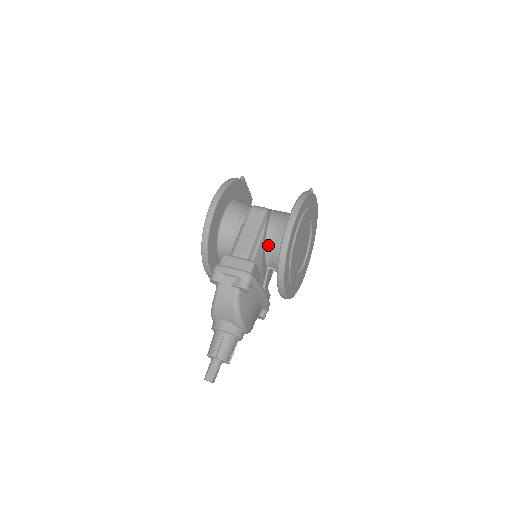
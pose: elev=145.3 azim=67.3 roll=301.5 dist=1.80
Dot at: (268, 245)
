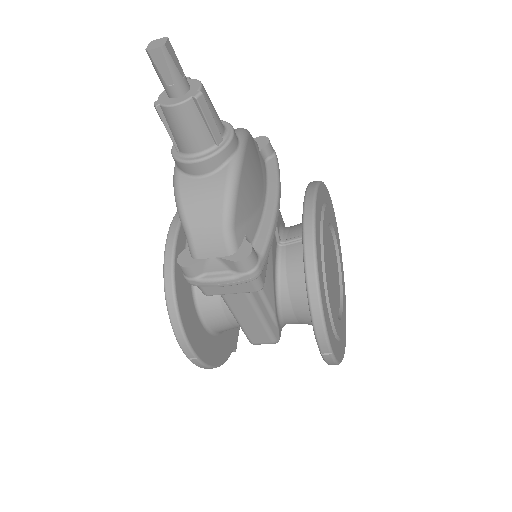
Dot at: occluded
